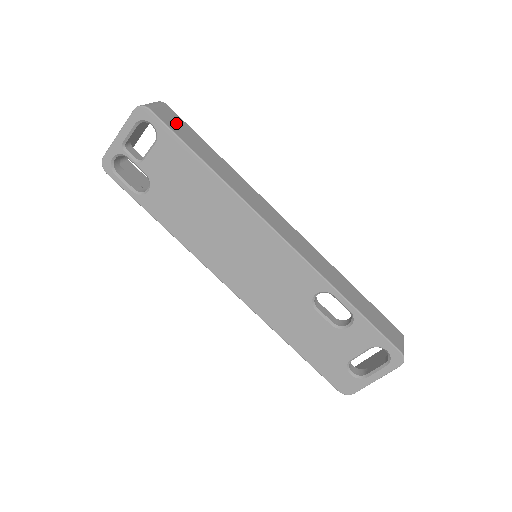
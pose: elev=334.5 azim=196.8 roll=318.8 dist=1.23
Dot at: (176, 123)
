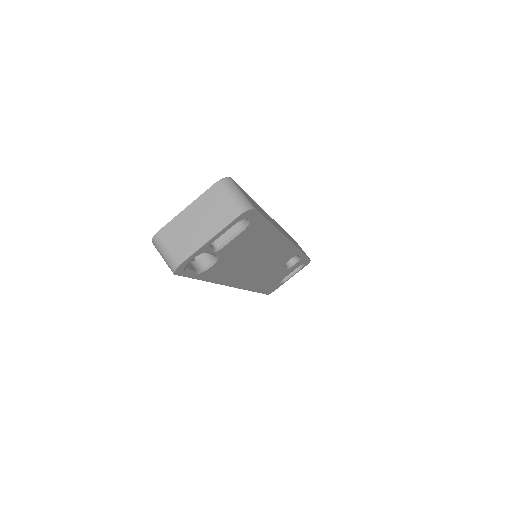
Dot at: (250, 199)
